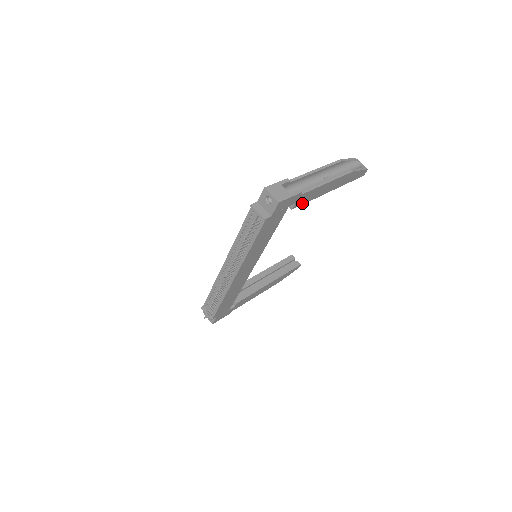
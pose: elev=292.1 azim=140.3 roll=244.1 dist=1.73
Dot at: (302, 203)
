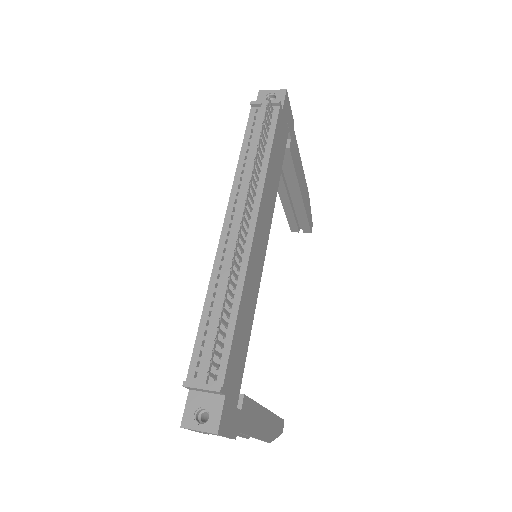
Dot at: (292, 159)
